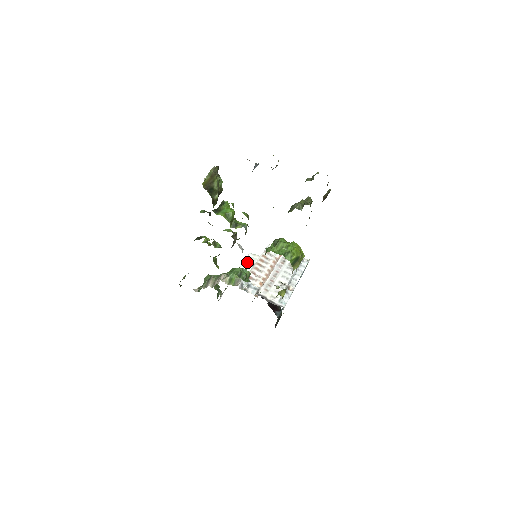
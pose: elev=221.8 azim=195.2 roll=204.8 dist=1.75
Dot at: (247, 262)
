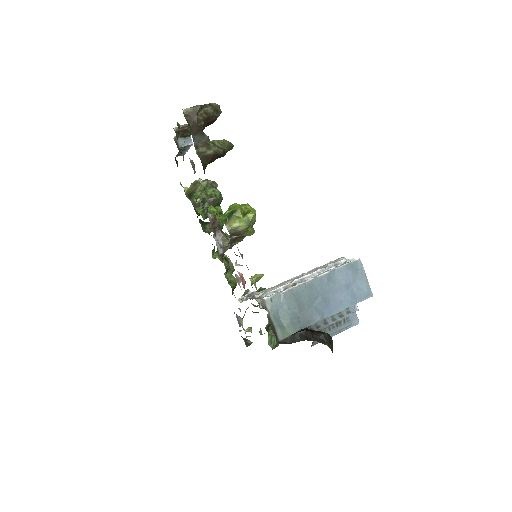
Dot at: occluded
